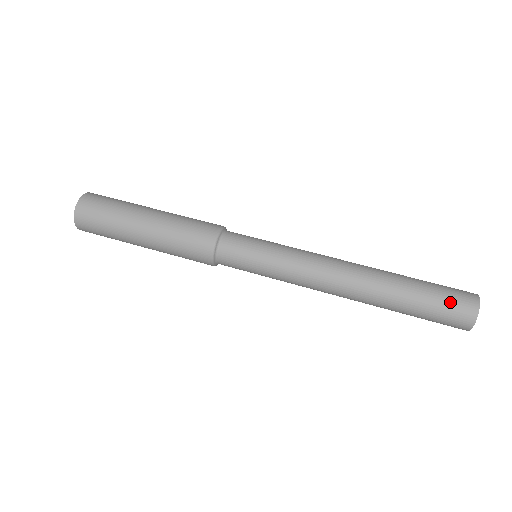
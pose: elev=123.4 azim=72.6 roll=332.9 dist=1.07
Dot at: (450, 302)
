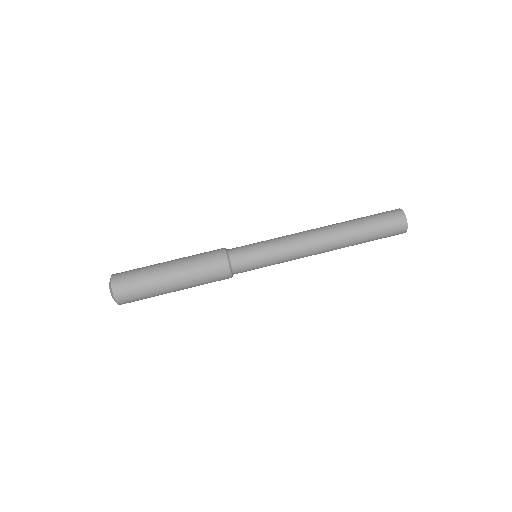
Dot at: (390, 227)
